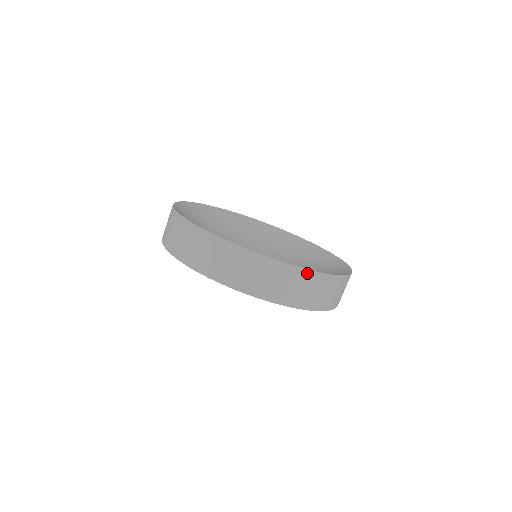
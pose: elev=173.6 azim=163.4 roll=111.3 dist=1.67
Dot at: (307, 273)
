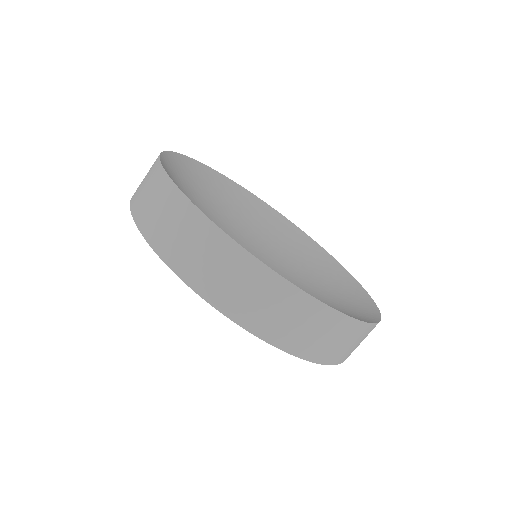
Dot at: (271, 276)
